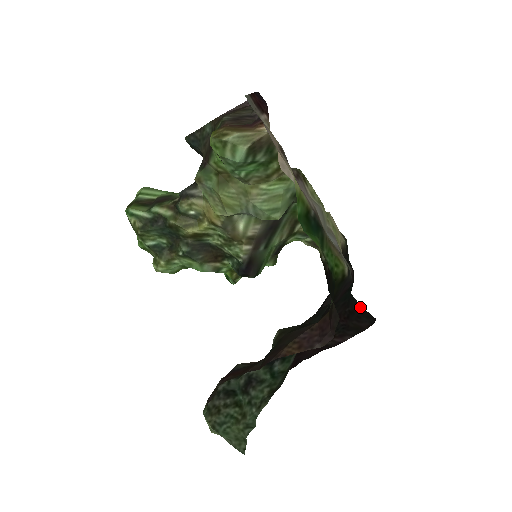
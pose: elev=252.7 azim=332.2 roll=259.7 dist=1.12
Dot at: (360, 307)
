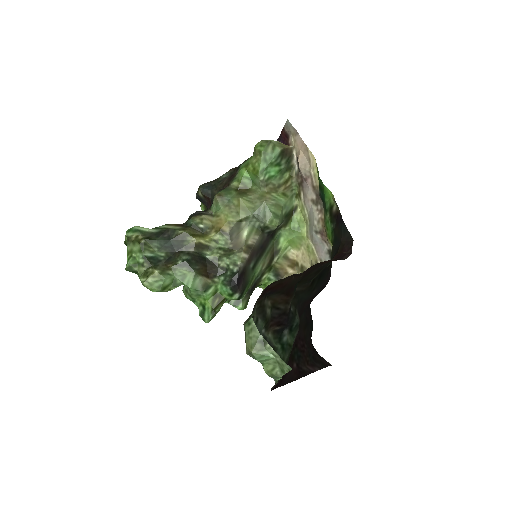
Dot at: occluded
